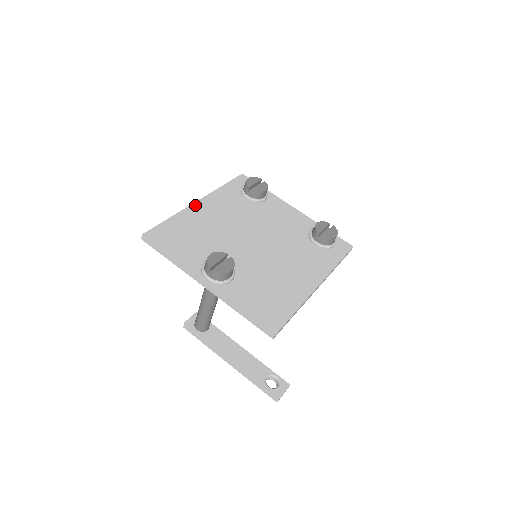
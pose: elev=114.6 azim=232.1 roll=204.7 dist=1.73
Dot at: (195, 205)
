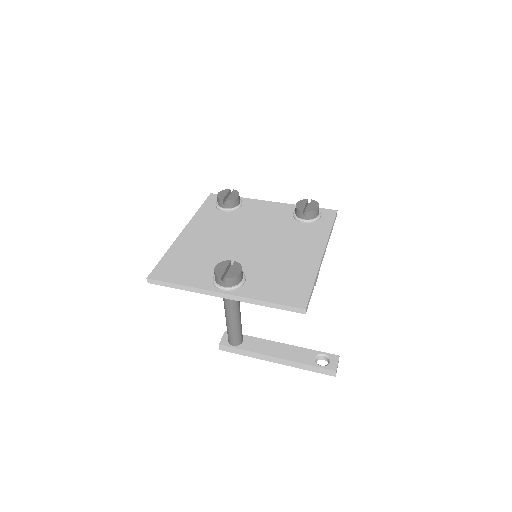
Dot at: (182, 235)
